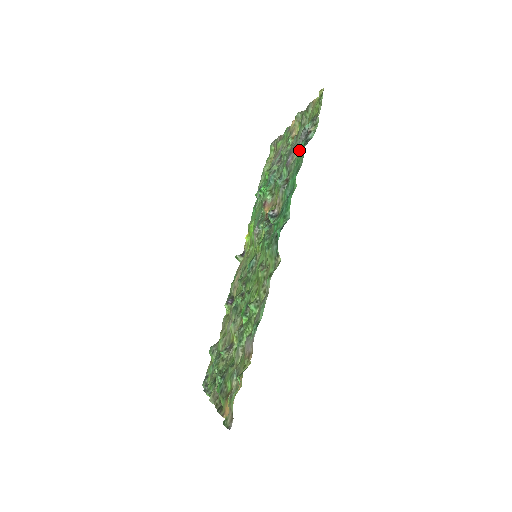
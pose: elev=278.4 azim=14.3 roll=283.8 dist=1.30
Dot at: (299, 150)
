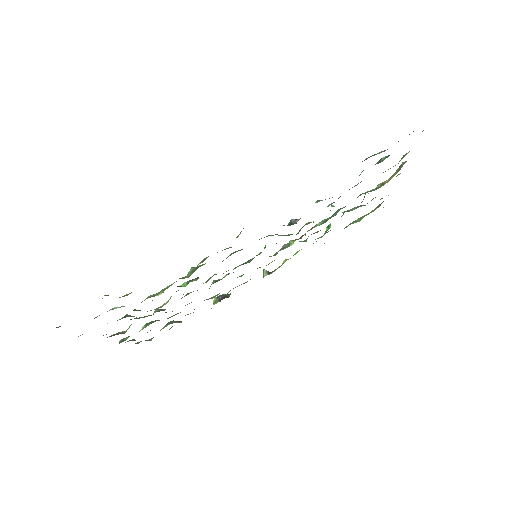
Dot at: occluded
